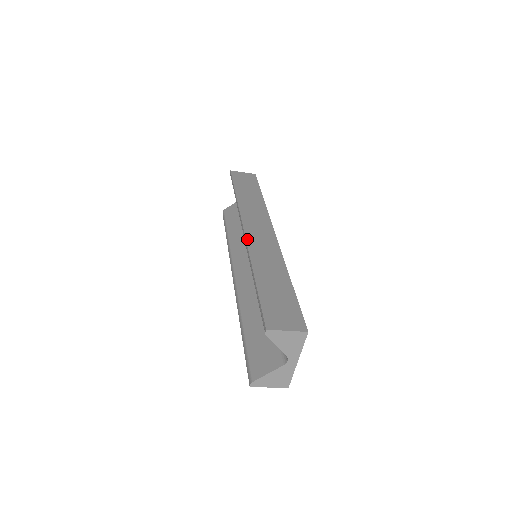
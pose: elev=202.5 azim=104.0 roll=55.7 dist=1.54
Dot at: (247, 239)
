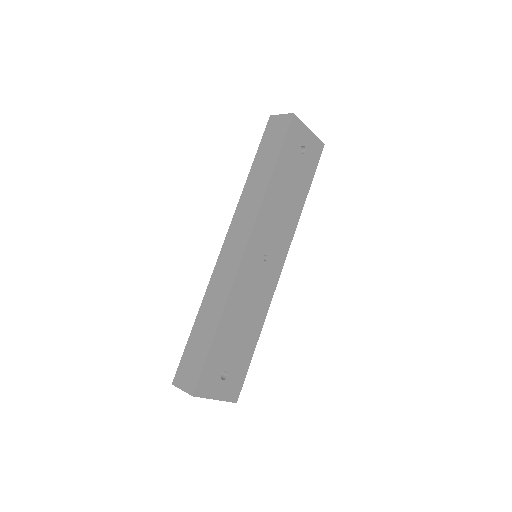
Dot at: (217, 262)
